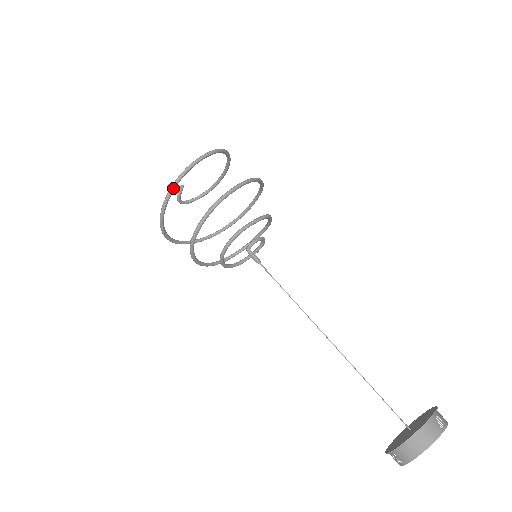
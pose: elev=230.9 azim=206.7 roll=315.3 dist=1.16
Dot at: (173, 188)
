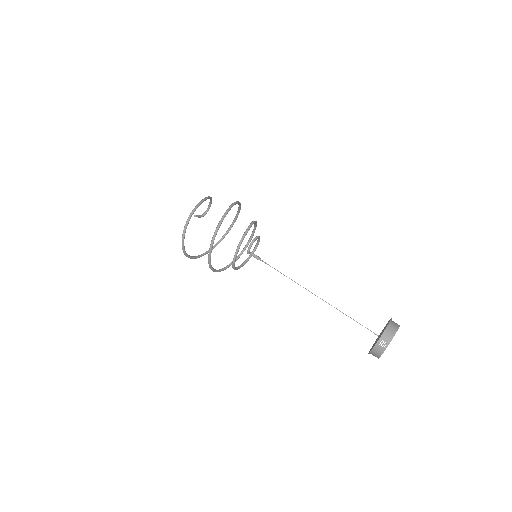
Dot at: (188, 257)
